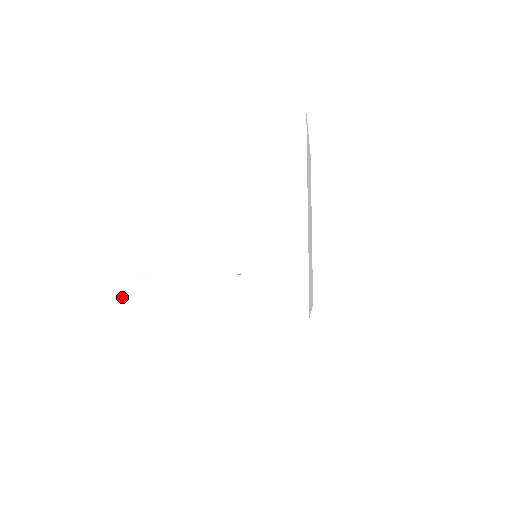
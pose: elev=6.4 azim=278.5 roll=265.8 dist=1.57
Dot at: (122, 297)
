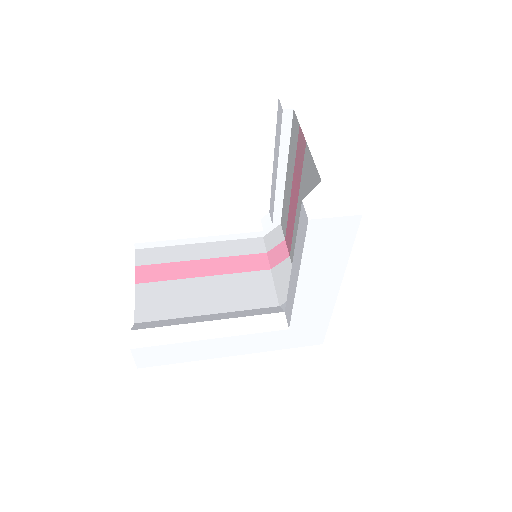
Dot at: (145, 358)
